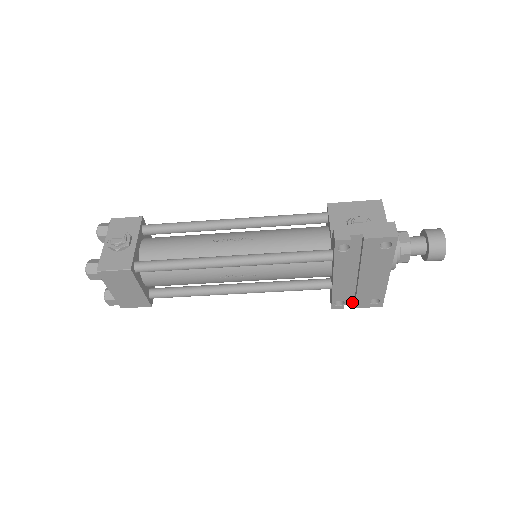
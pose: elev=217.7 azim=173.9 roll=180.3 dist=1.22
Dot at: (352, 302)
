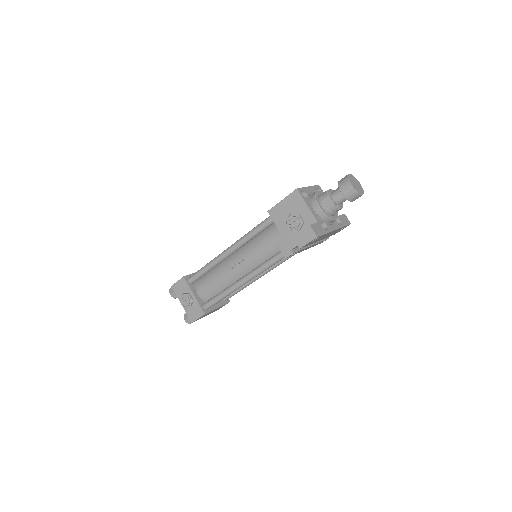
Dot at: occluded
